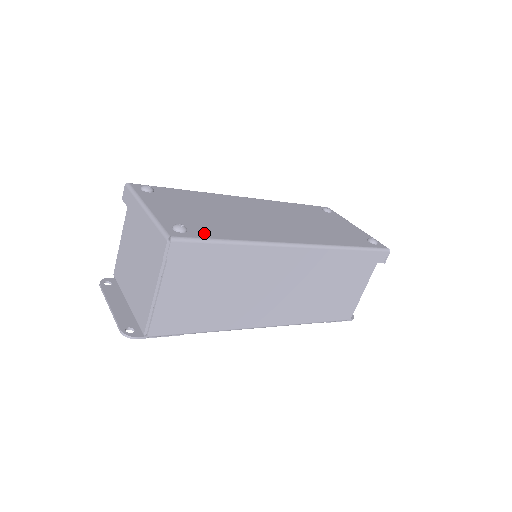
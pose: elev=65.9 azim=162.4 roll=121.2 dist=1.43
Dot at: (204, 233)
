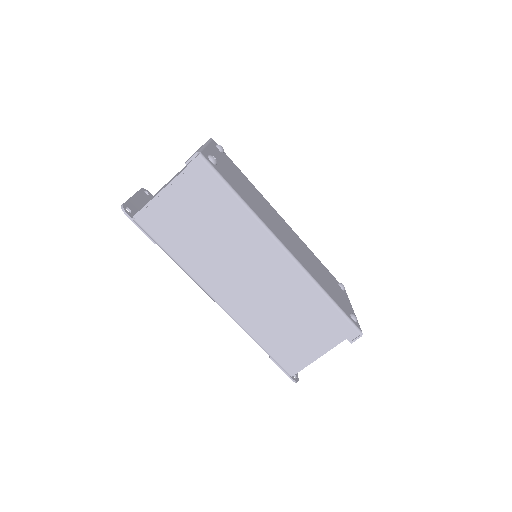
Dot at: (225, 177)
